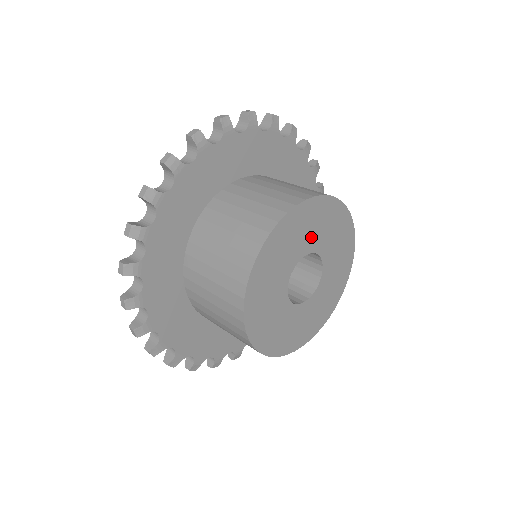
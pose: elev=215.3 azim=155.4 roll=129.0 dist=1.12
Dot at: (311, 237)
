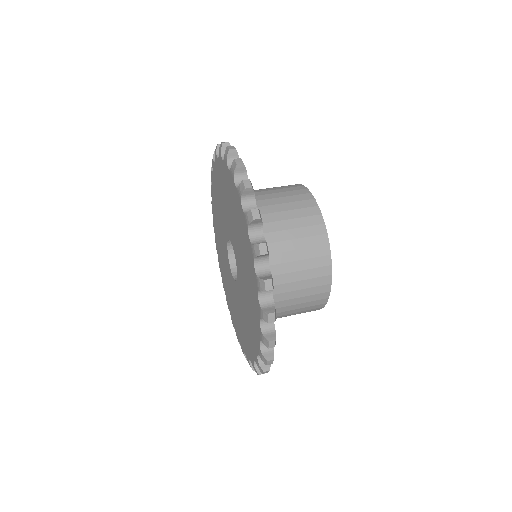
Dot at: occluded
